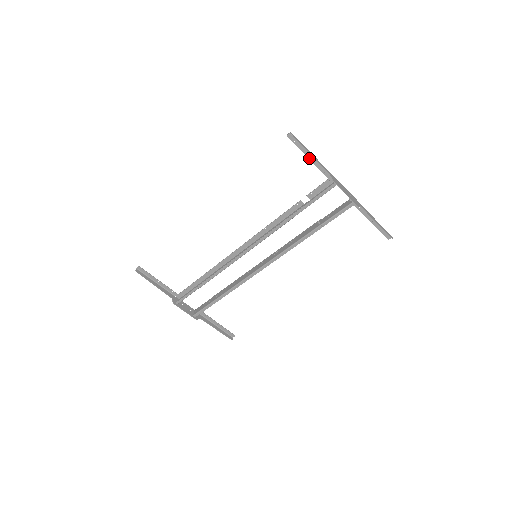
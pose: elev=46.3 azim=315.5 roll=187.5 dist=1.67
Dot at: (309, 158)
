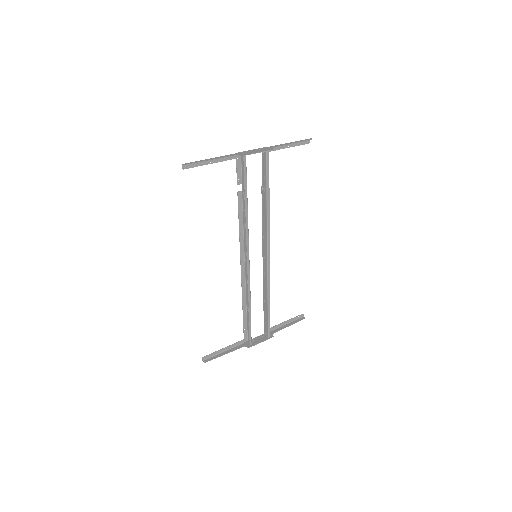
Dot at: (211, 163)
